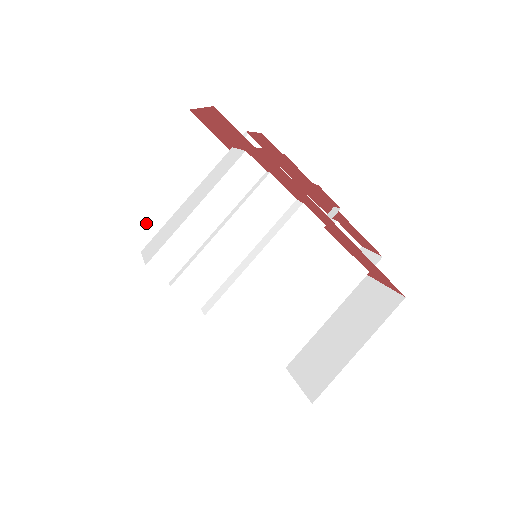
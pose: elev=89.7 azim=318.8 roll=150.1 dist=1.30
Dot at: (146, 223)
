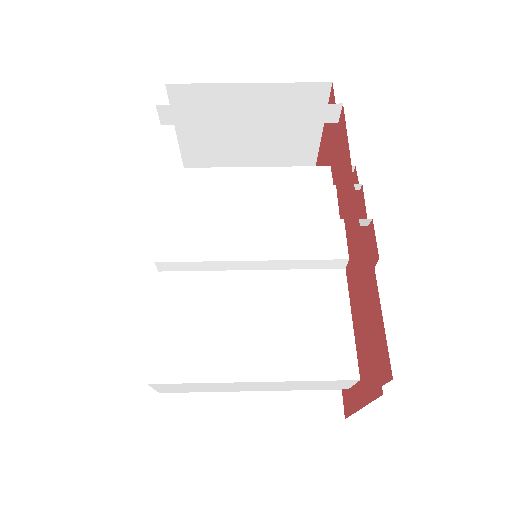
Dot at: occluded
